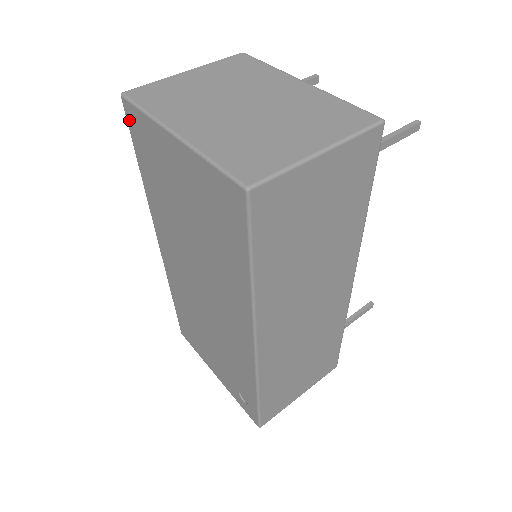
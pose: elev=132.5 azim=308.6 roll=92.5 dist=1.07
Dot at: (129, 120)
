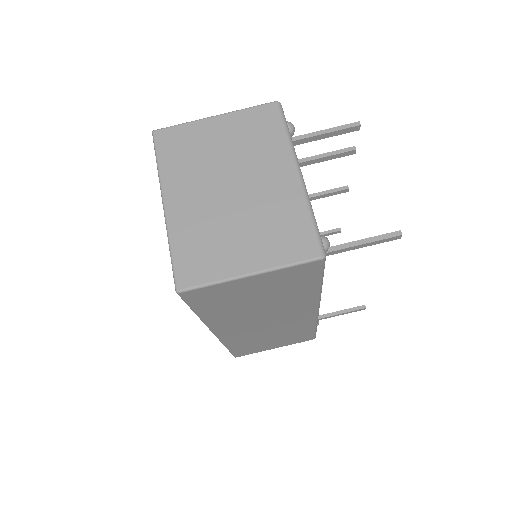
Dot at: occluded
